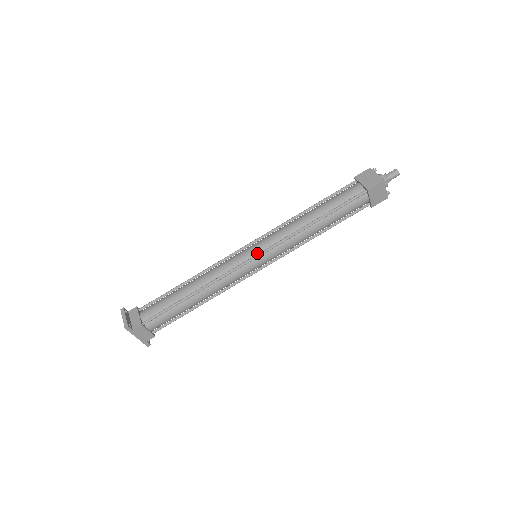
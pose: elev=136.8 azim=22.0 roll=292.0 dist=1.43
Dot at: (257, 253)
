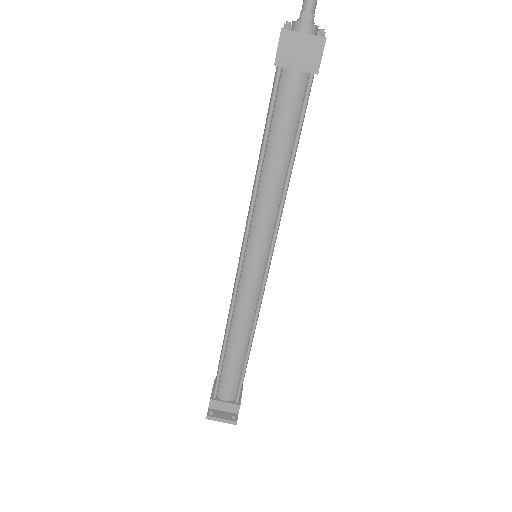
Dot at: (264, 261)
